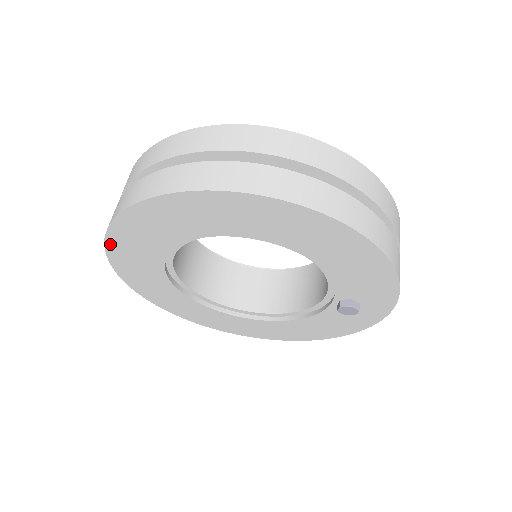
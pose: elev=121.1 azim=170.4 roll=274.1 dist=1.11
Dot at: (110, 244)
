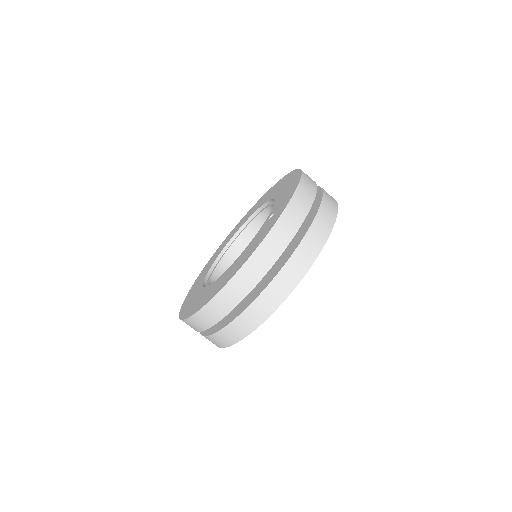
Dot at: occluded
